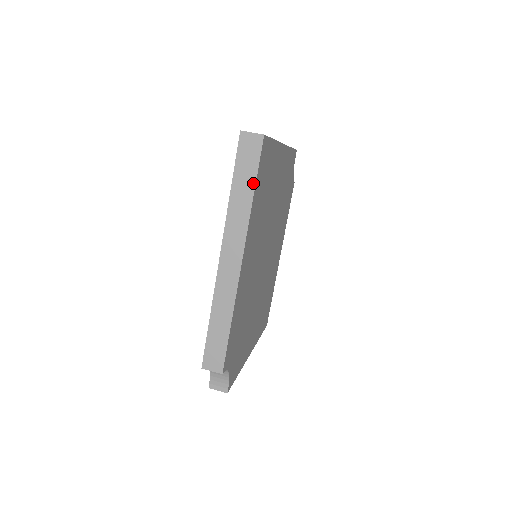
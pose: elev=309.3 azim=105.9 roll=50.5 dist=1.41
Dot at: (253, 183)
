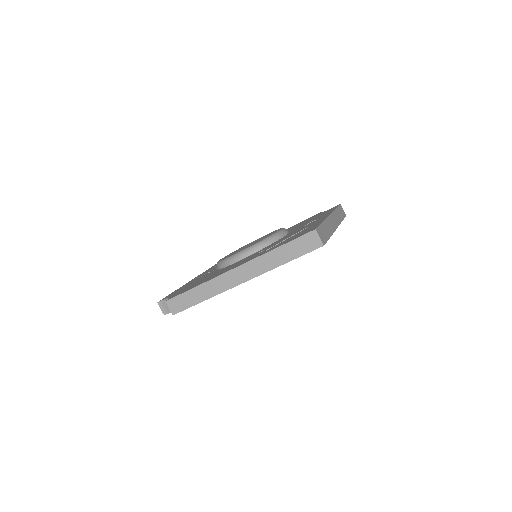
Dot at: (291, 259)
